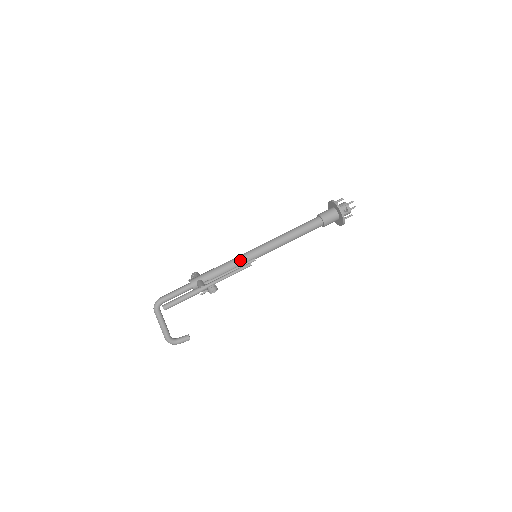
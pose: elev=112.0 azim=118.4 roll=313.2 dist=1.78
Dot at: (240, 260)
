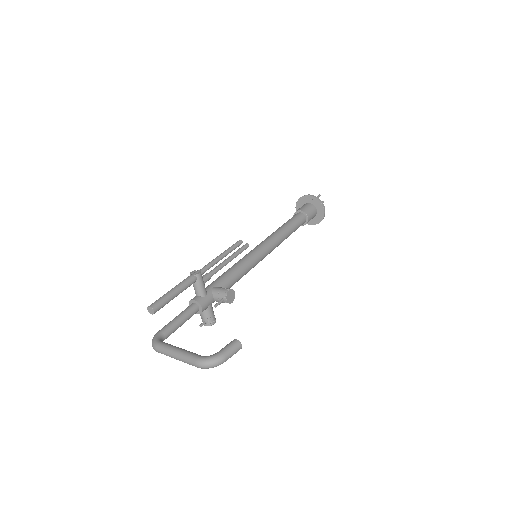
Dot at: (237, 262)
